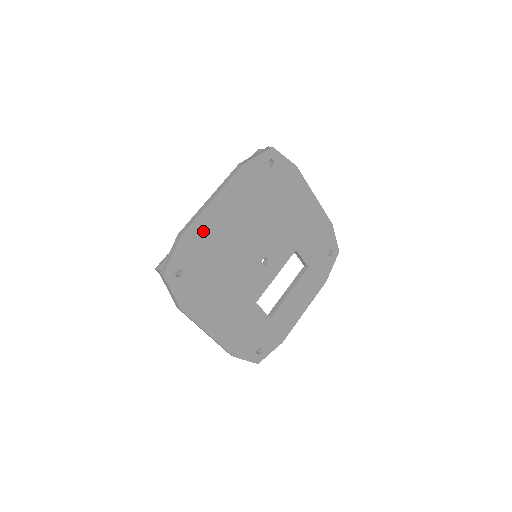
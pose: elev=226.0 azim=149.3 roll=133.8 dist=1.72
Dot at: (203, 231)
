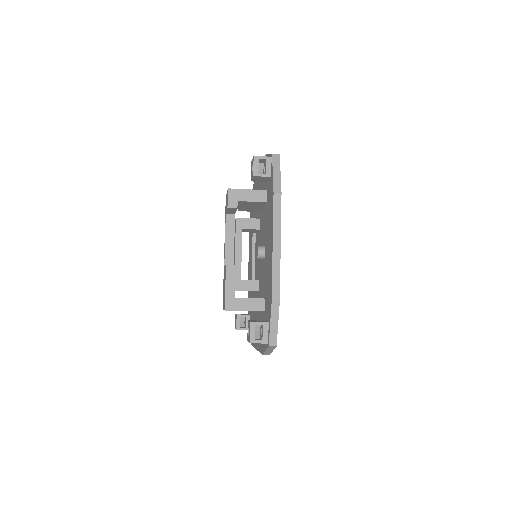
Dot at: occluded
